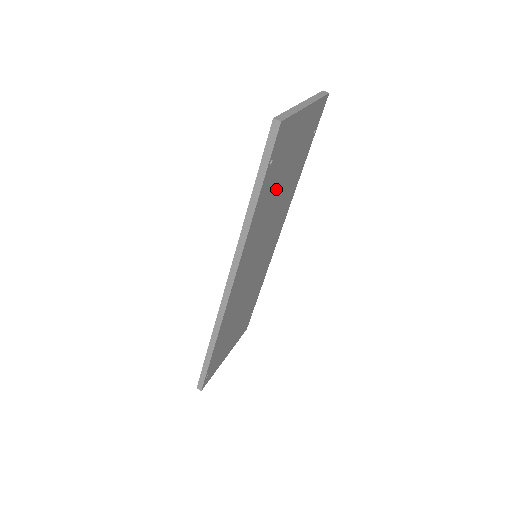
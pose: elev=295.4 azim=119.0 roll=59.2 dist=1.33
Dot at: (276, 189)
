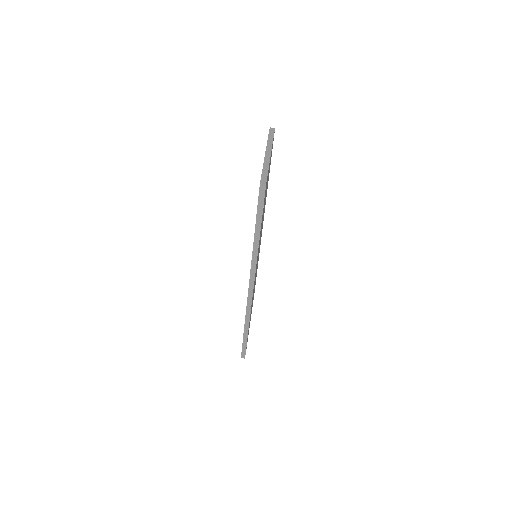
Dot at: (263, 213)
